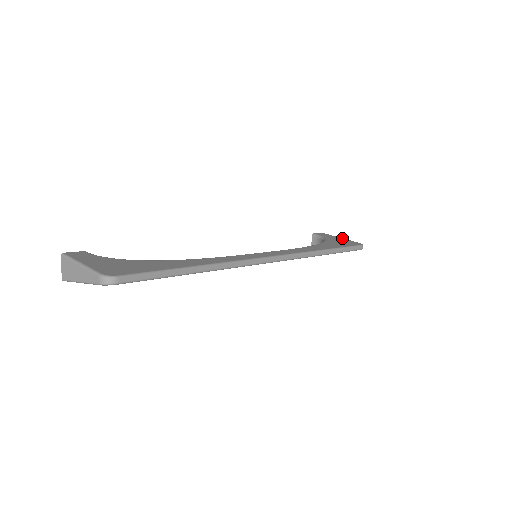
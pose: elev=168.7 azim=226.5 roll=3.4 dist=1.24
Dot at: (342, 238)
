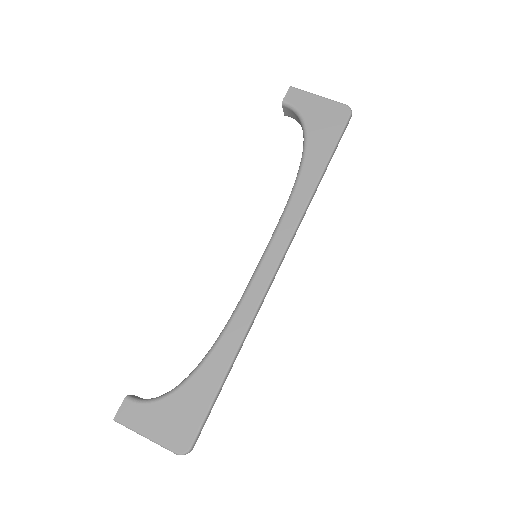
Dot at: (321, 98)
